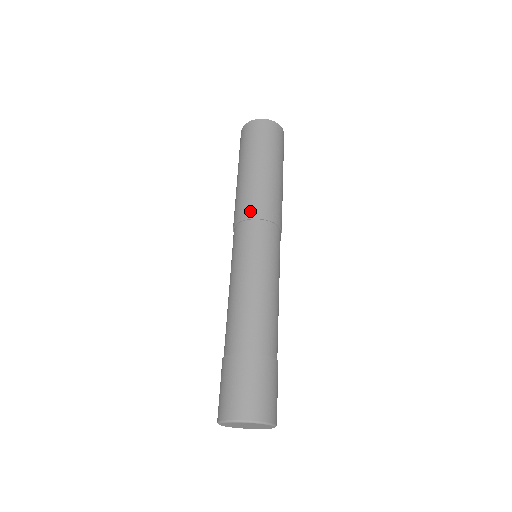
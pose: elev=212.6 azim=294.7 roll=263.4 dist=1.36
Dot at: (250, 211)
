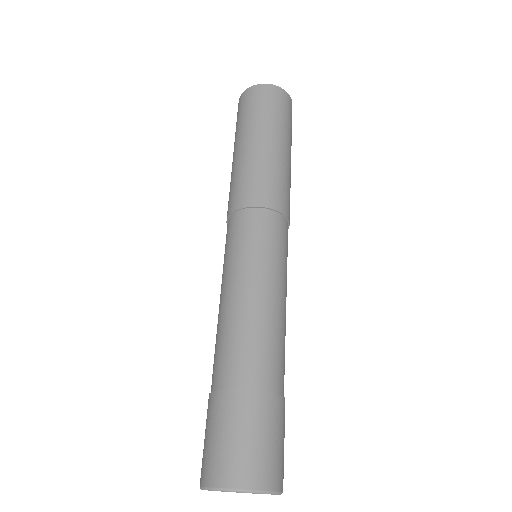
Dot at: (235, 202)
